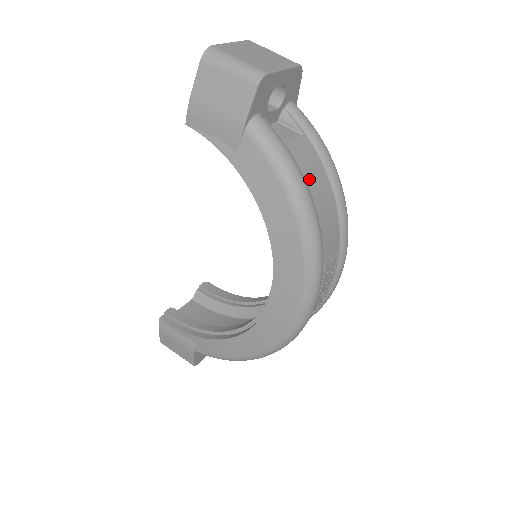
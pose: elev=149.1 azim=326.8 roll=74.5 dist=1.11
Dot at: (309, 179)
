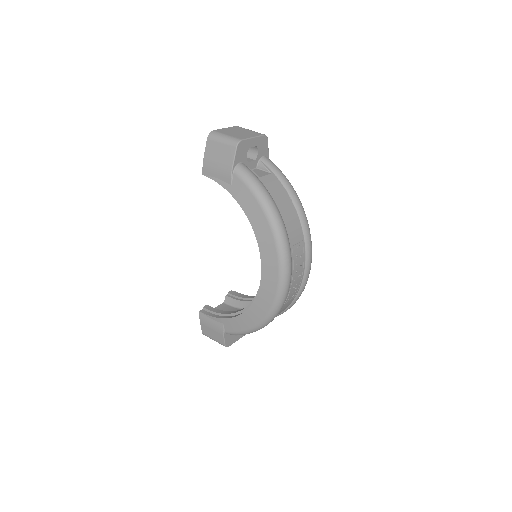
Dot at: (275, 196)
